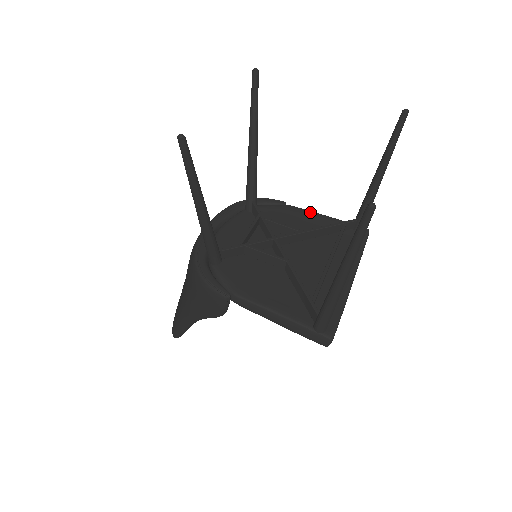
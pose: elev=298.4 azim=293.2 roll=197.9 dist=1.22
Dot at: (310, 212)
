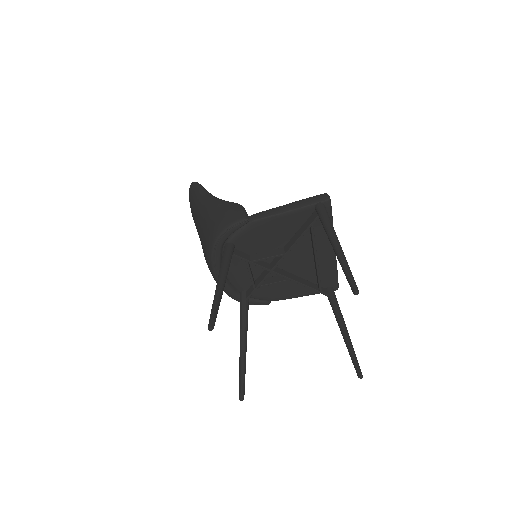
Dot at: (274, 219)
